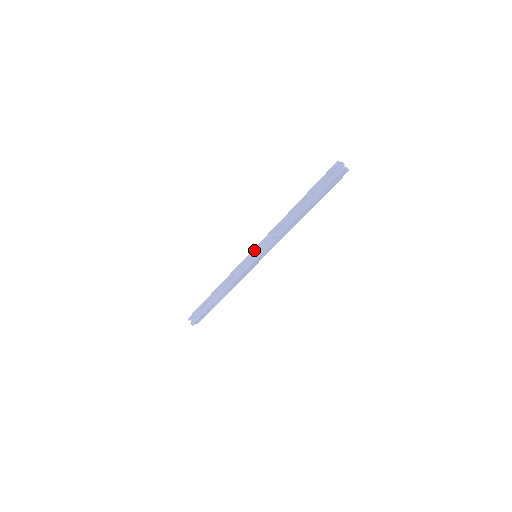
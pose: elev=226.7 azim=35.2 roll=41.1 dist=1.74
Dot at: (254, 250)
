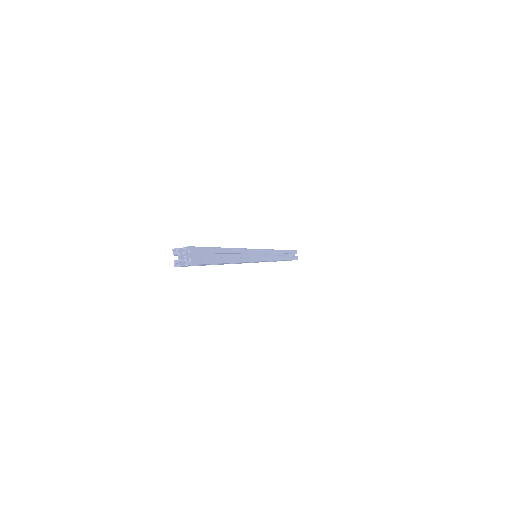
Dot at: occluded
